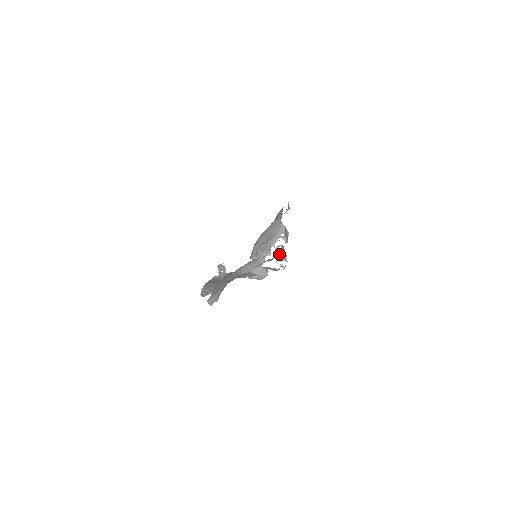
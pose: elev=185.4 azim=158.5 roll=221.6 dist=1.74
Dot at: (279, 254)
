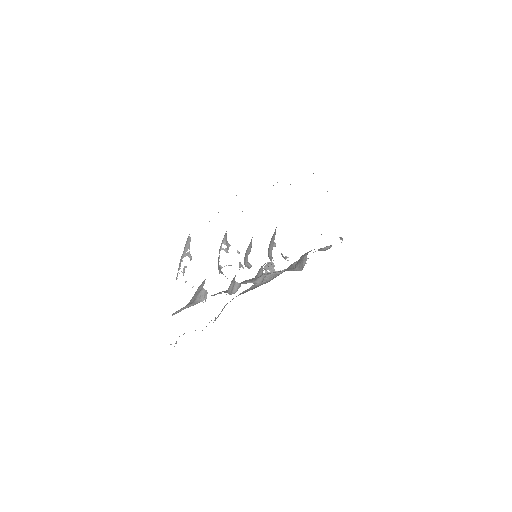
Dot at: occluded
